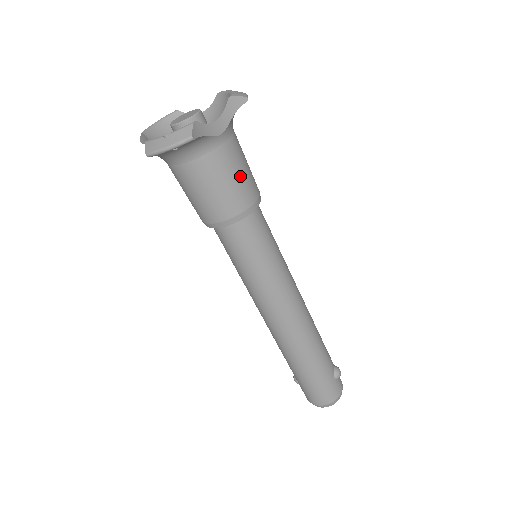
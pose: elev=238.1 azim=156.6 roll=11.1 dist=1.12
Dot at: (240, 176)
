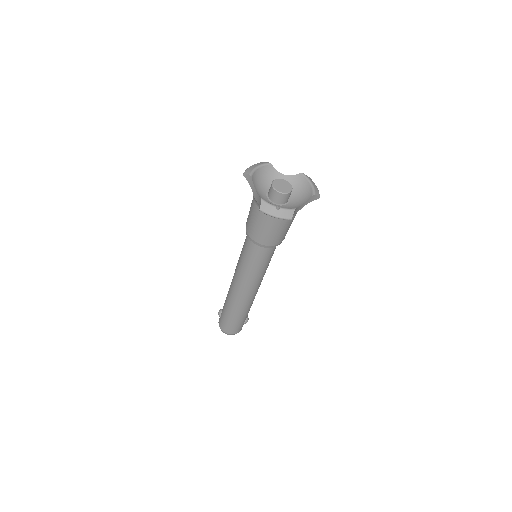
Dot at: (288, 229)
